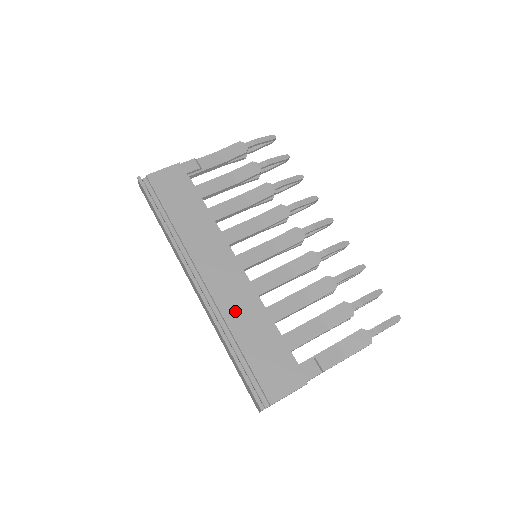
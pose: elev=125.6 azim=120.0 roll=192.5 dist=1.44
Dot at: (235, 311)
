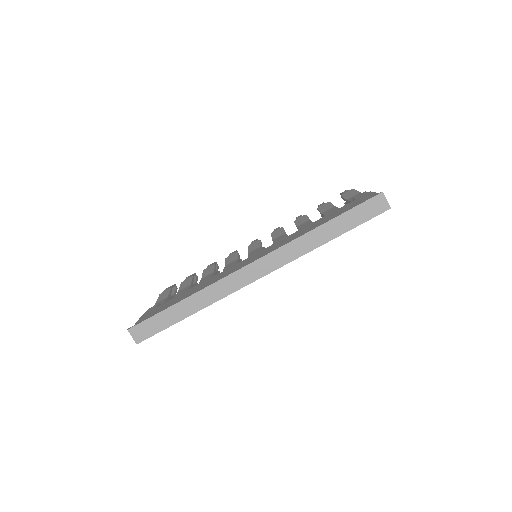
Dot at: (292, 239)
